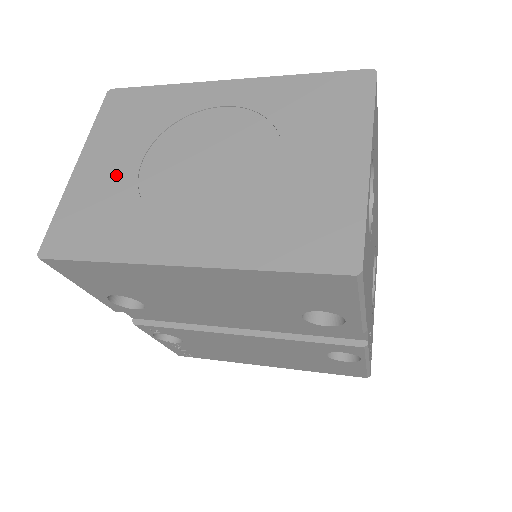
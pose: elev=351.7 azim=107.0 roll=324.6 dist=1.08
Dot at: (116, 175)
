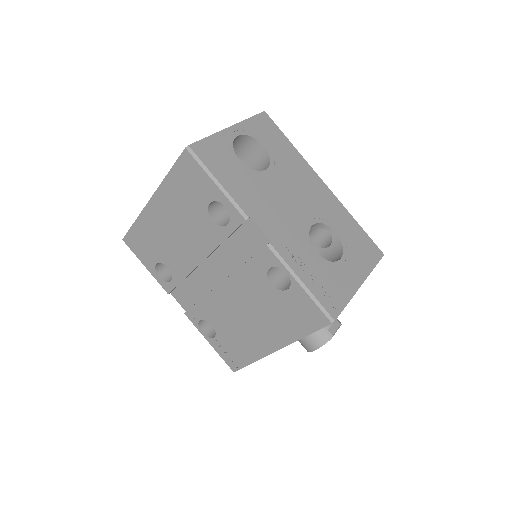
Dot at: occluded
